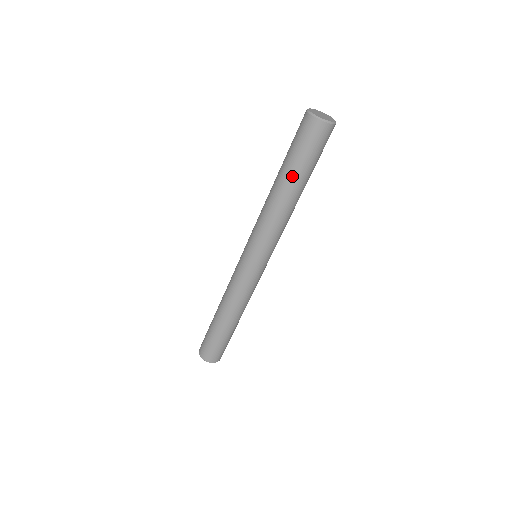
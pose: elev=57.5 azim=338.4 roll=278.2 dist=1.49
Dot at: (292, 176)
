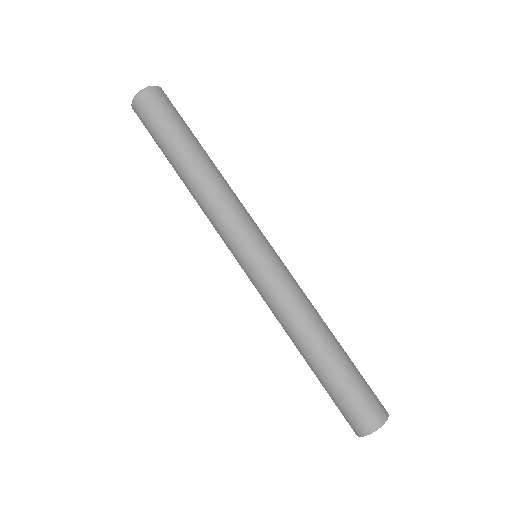
Dot at: (172, 155)
